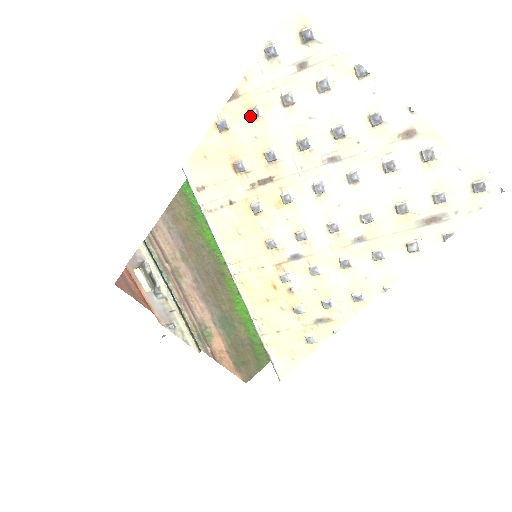
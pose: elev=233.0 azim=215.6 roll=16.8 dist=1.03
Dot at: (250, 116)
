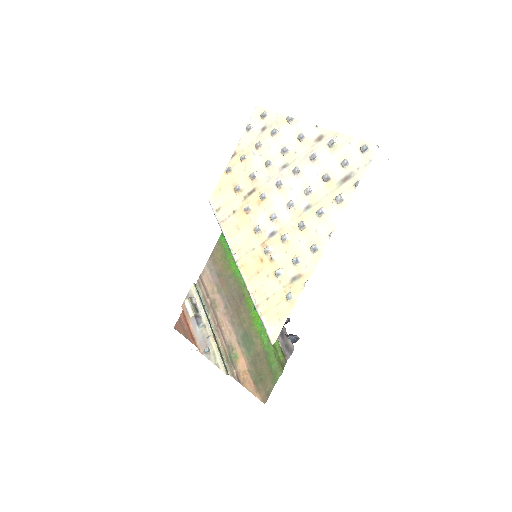
Dot at: (241, 160)
